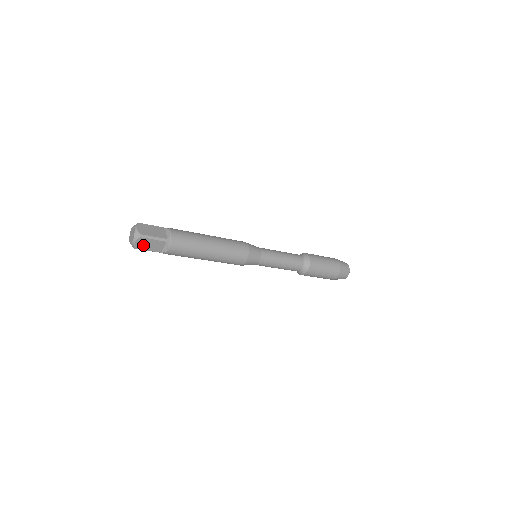
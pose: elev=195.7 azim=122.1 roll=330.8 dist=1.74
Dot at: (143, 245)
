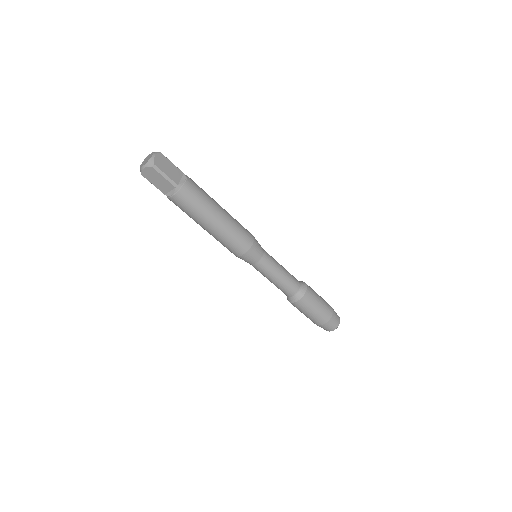
Dot at: (151, 176)
